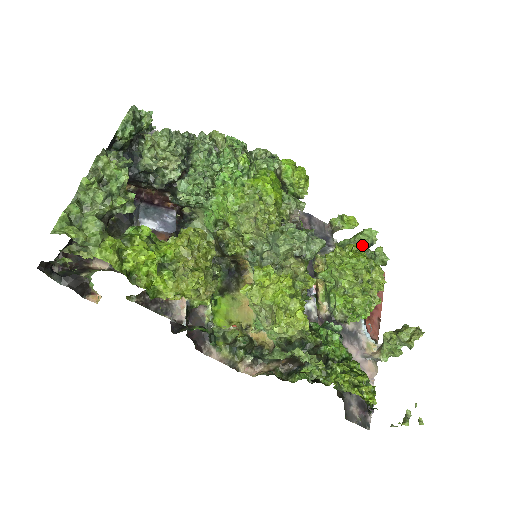
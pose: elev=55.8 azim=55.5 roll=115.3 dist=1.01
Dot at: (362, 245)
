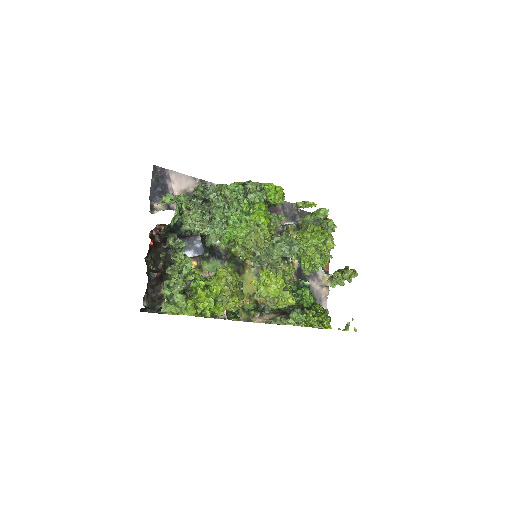
Dot at: (319, 220)
